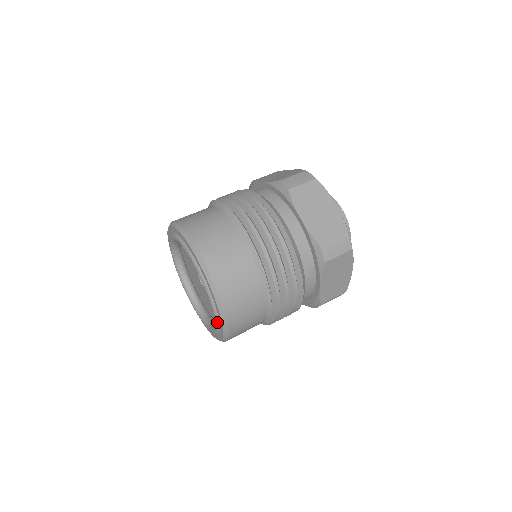
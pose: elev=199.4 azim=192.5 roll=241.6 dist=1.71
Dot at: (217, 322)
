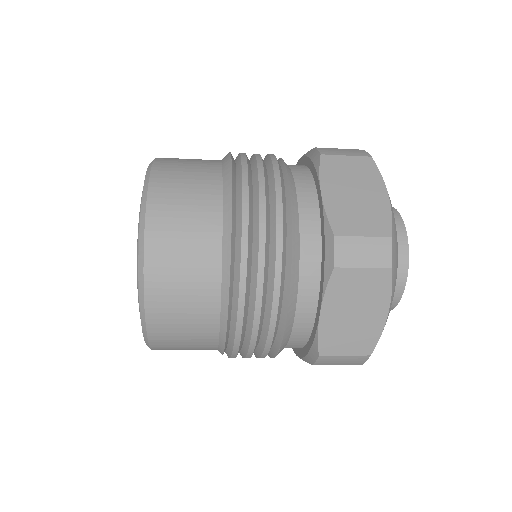
Dot at: occluded
